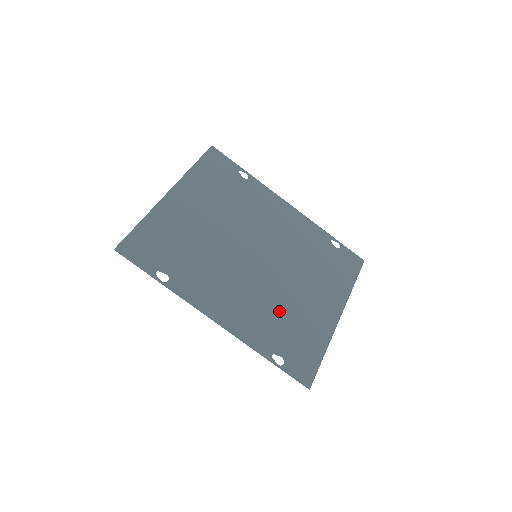
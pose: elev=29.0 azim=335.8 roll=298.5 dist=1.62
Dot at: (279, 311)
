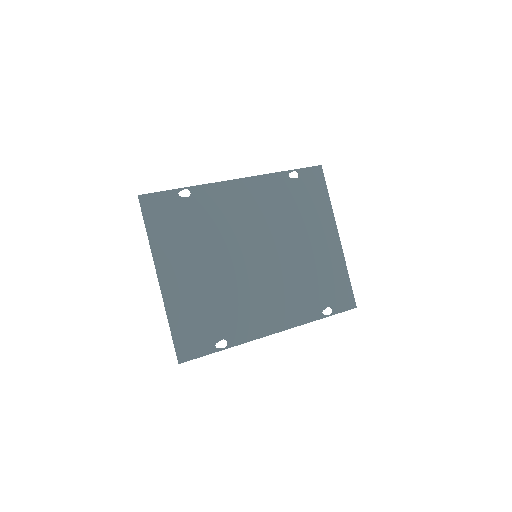
Dot at: (303, 279)
